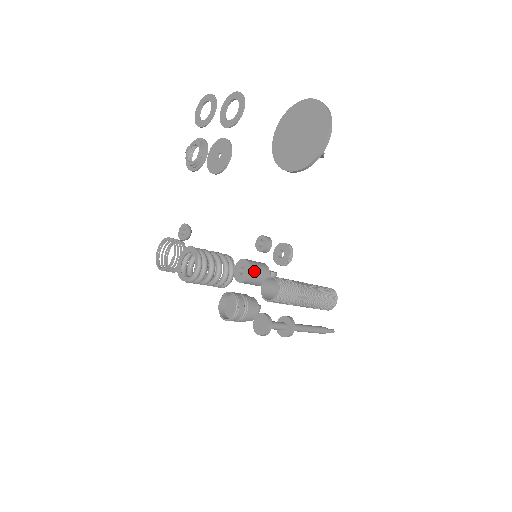
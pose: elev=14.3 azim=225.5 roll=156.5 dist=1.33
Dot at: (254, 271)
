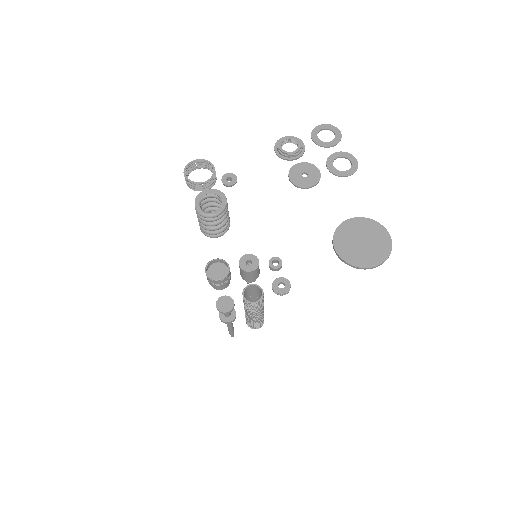
Dot at: (255, 272)
